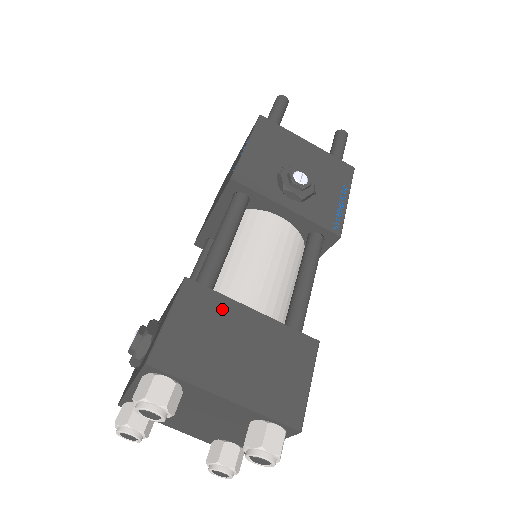
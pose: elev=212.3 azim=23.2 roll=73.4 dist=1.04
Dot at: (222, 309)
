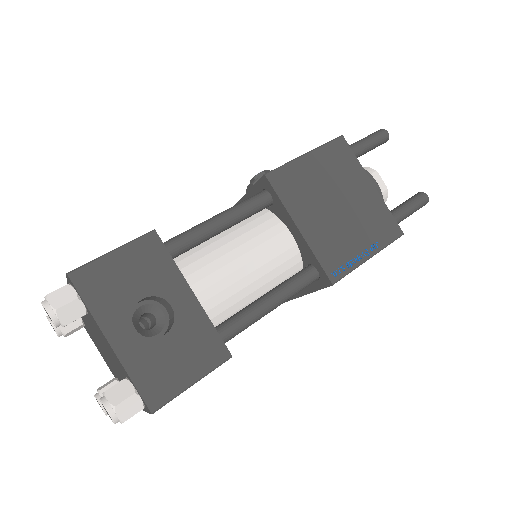
Dot at: occluded
